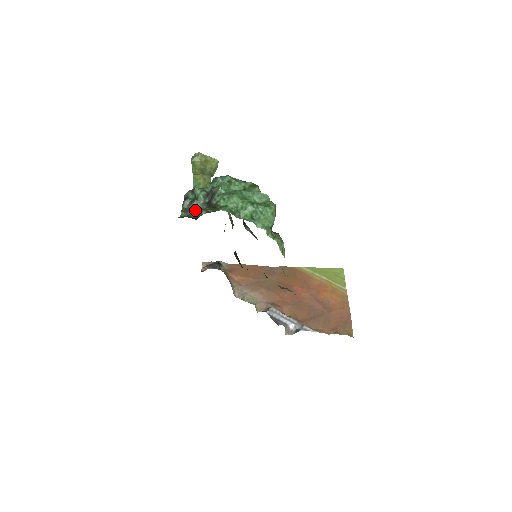
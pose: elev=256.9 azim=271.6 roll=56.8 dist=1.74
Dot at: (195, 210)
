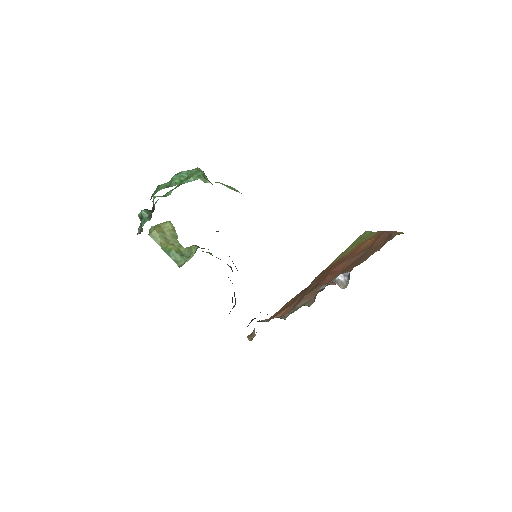
Dot at: (144, 223)
